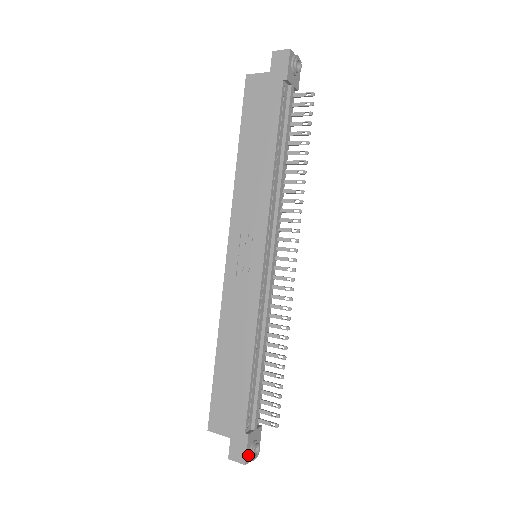
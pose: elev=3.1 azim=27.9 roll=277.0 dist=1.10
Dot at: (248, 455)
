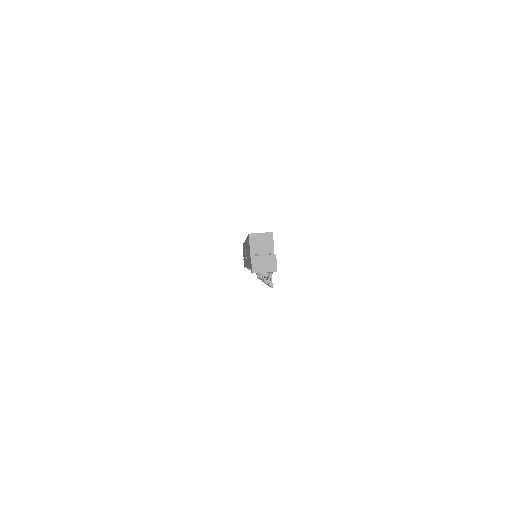
Dot at: (247, 268)
